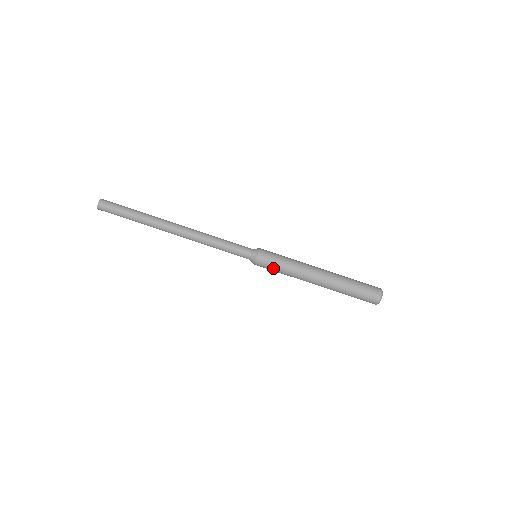
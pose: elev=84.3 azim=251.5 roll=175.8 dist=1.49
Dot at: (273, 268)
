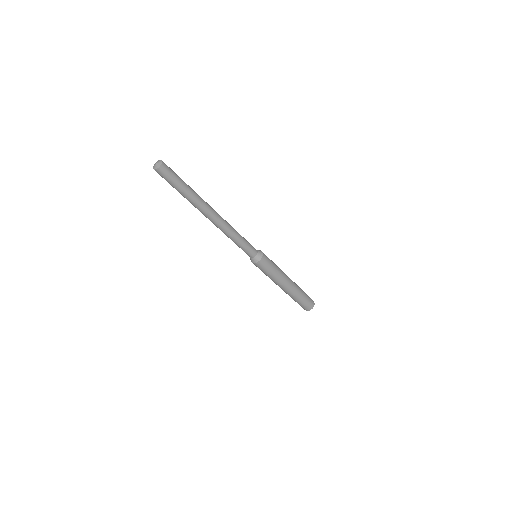
Dot at: (261, 270)
